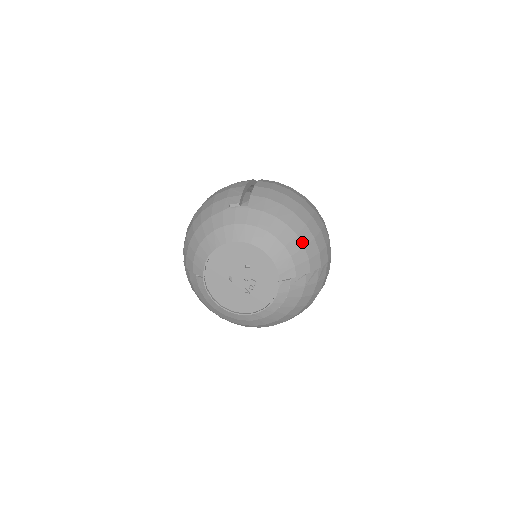
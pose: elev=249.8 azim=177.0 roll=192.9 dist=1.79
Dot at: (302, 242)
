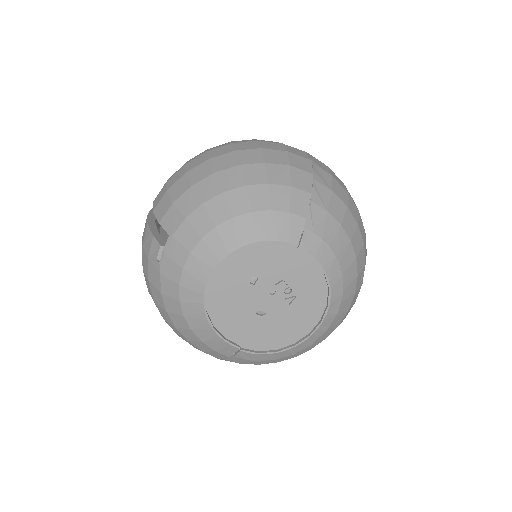
Dot at: (259, 184)
